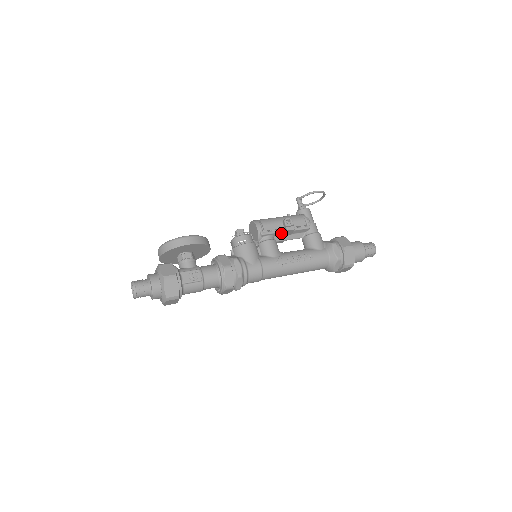
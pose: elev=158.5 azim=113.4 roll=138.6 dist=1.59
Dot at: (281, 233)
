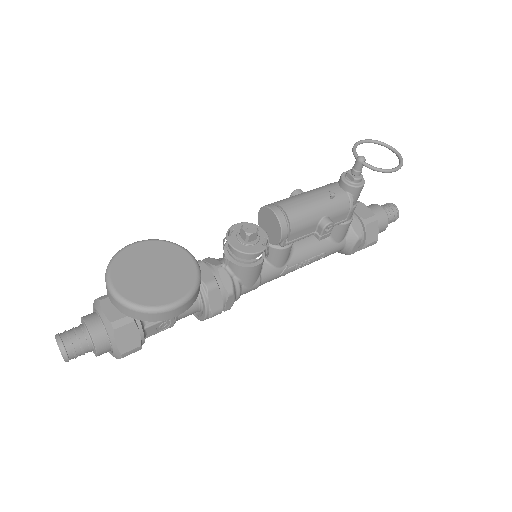
Dot at: occluded
